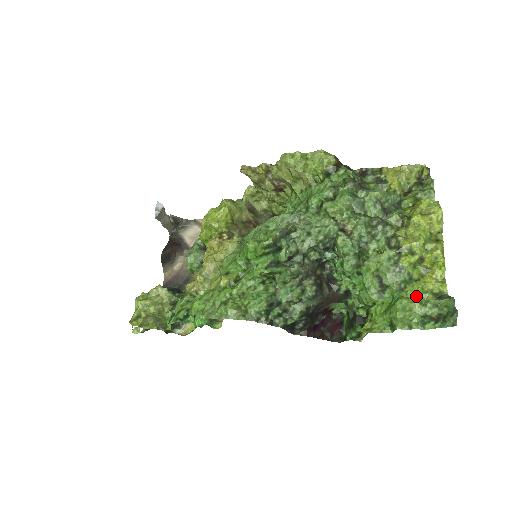
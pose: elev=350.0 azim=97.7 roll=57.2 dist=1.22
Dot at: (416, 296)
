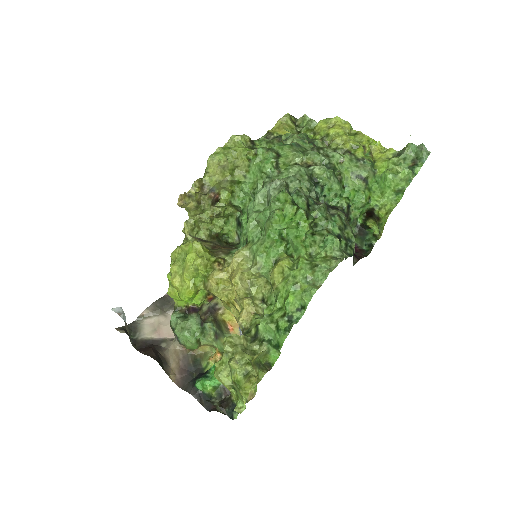
Dot at: (389, 165)
